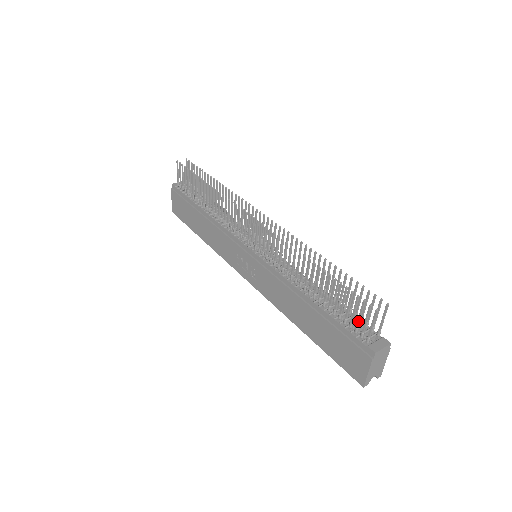
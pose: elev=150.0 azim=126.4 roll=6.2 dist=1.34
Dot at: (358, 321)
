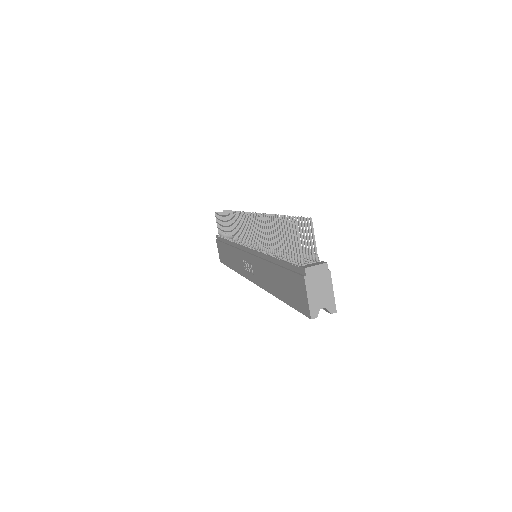
Dot at: (293, 247)
